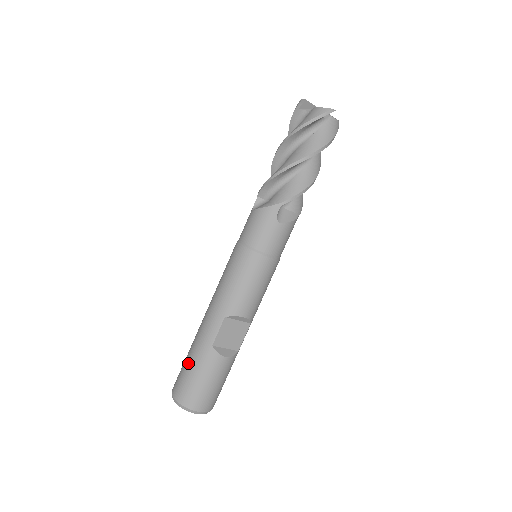
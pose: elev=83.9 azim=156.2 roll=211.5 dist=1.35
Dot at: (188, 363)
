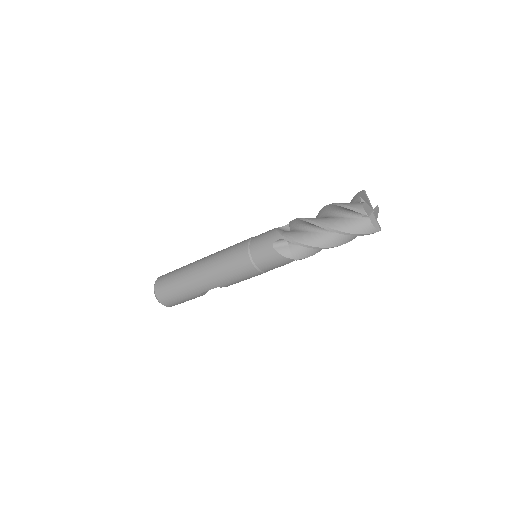
Dot at: (176, 291)
